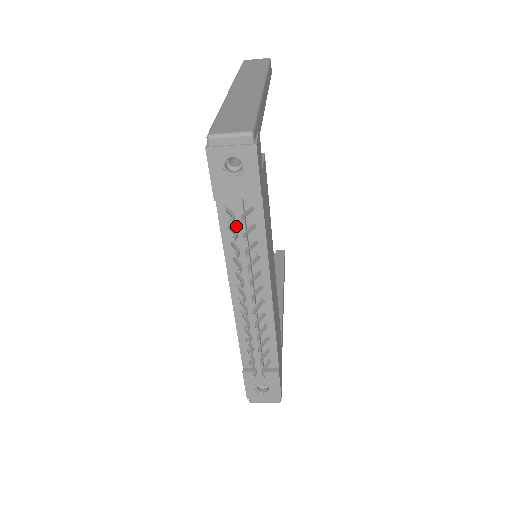
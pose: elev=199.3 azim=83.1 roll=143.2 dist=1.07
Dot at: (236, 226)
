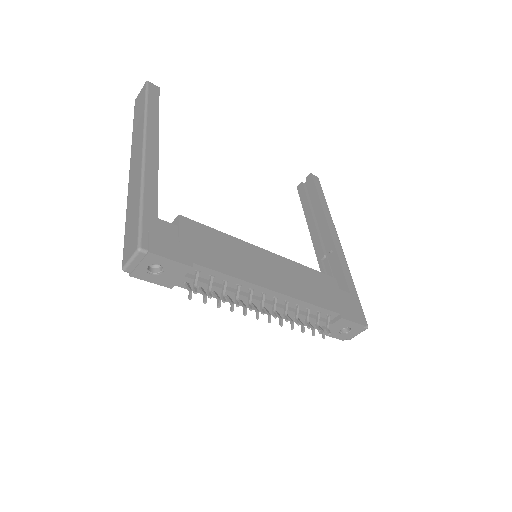
Dot at: (203, 285)
